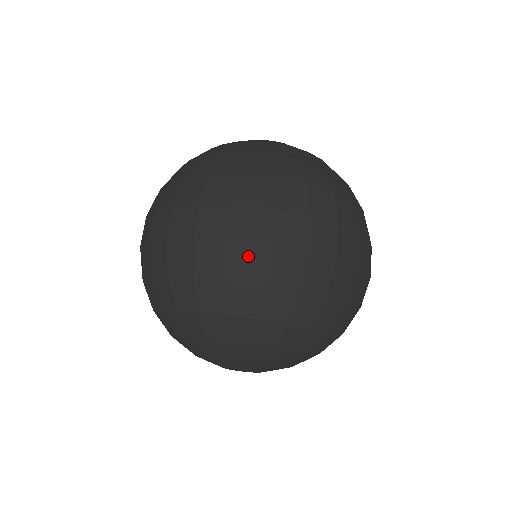
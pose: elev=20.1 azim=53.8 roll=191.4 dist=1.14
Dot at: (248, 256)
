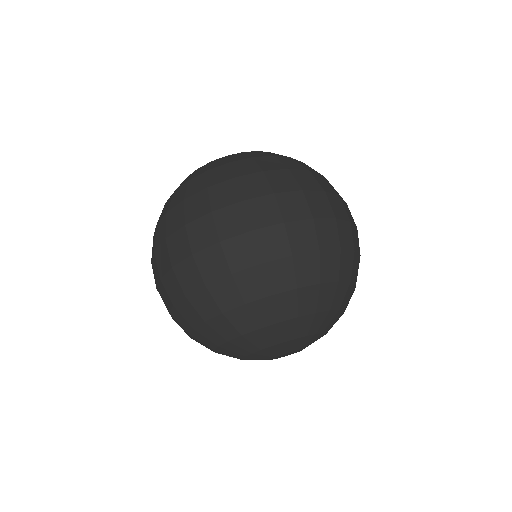
Dot at: (327, 229)
